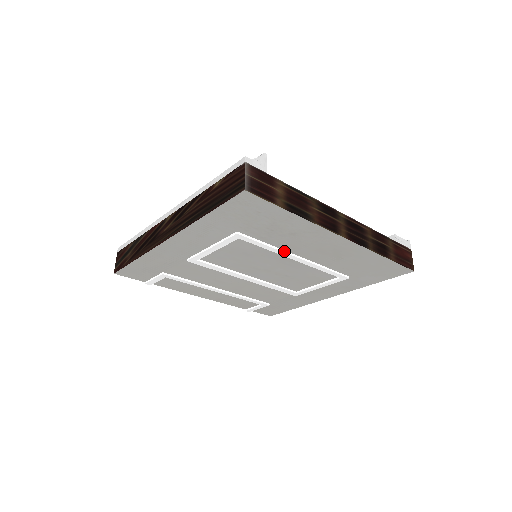
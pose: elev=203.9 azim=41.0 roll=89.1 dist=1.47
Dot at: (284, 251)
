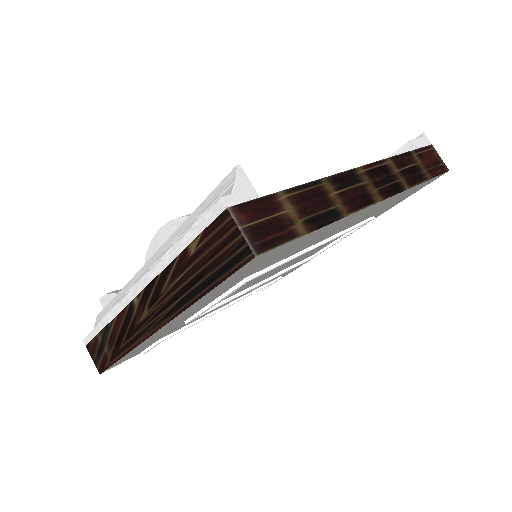
Dot at: (304, 251)
